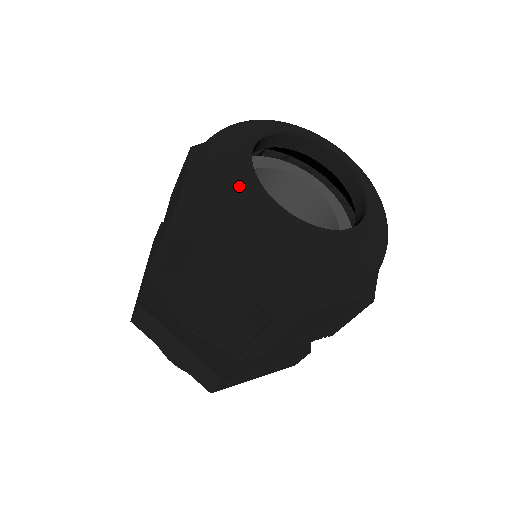
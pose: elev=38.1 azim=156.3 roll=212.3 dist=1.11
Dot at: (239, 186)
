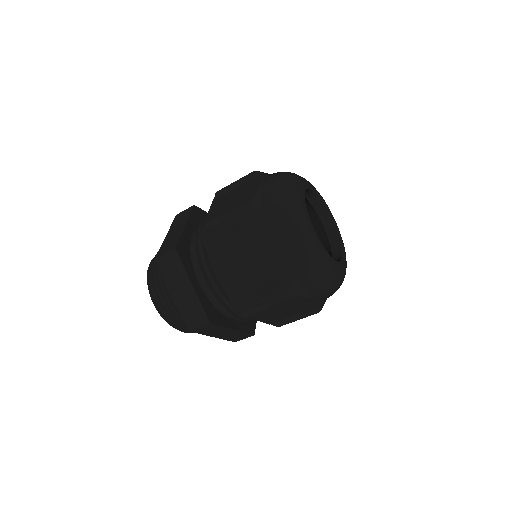
Dot at: (324, 260)
